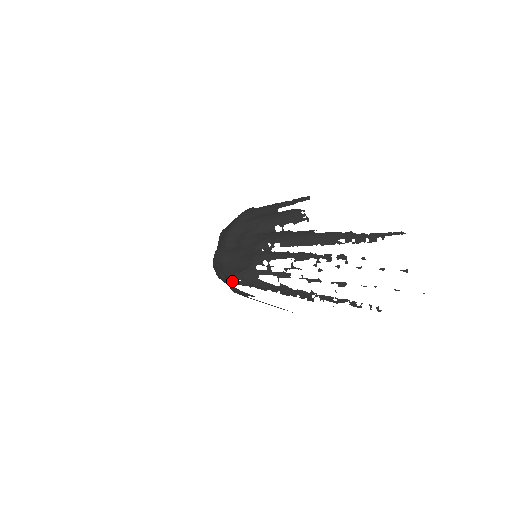
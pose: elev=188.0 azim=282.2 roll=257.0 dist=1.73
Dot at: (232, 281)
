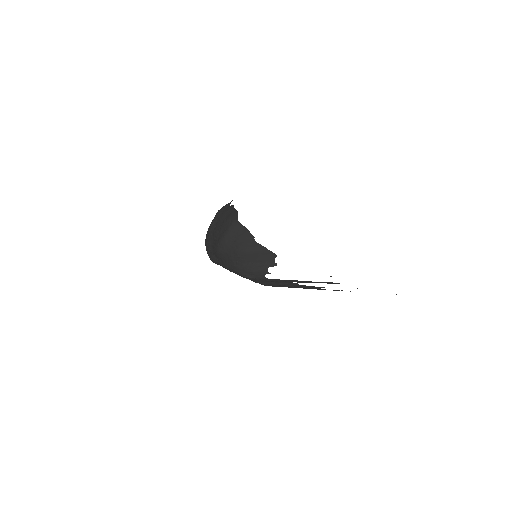
Dot at: occluded
